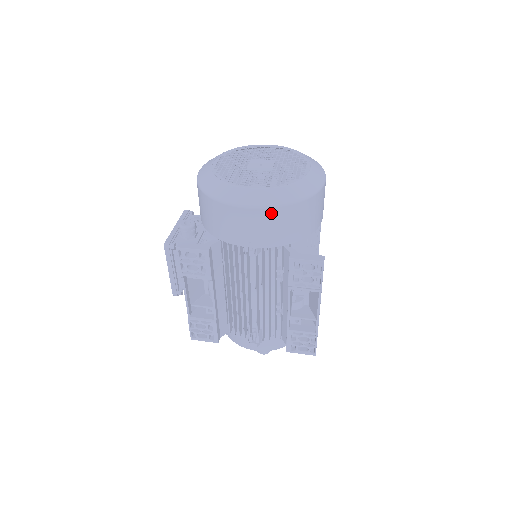
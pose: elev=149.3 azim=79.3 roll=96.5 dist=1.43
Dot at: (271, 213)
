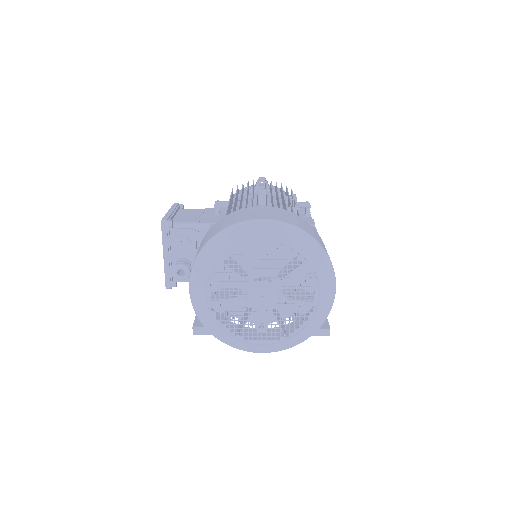
Dot at: occluded
